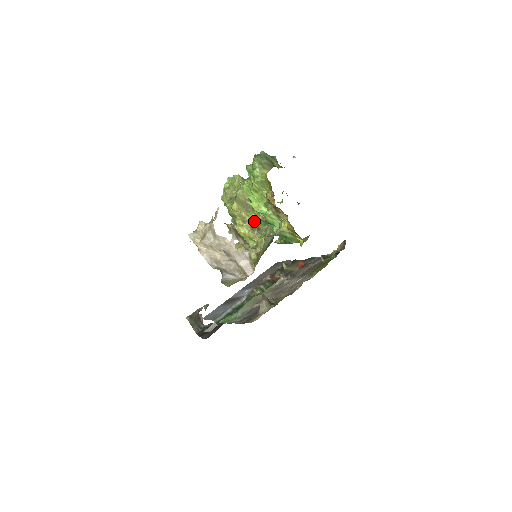
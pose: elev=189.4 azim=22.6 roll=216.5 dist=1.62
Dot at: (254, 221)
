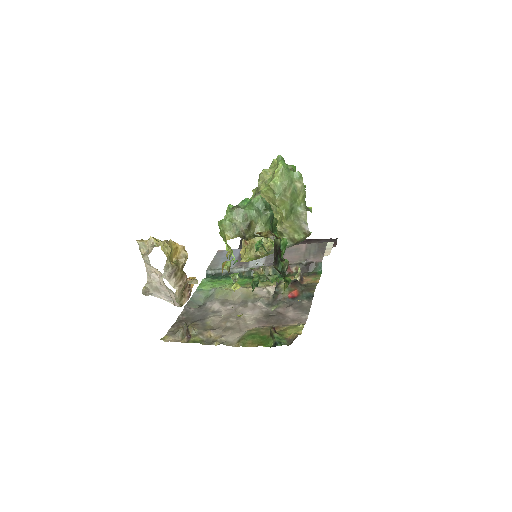
Dot at: occluded
